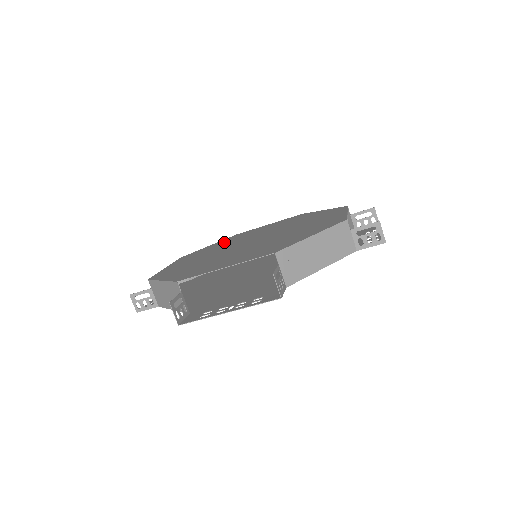
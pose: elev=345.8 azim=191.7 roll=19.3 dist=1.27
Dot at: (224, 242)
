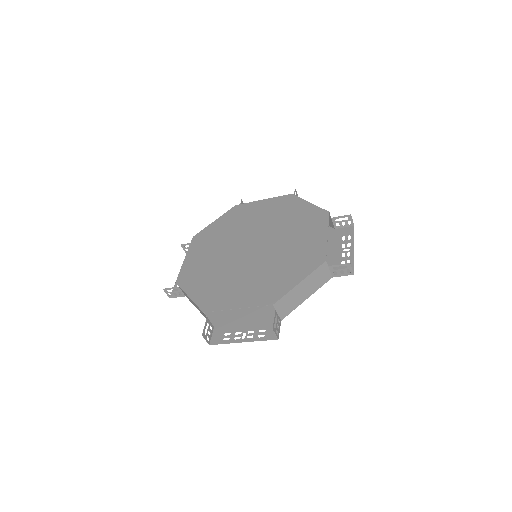
Dot at: (228, 224)
